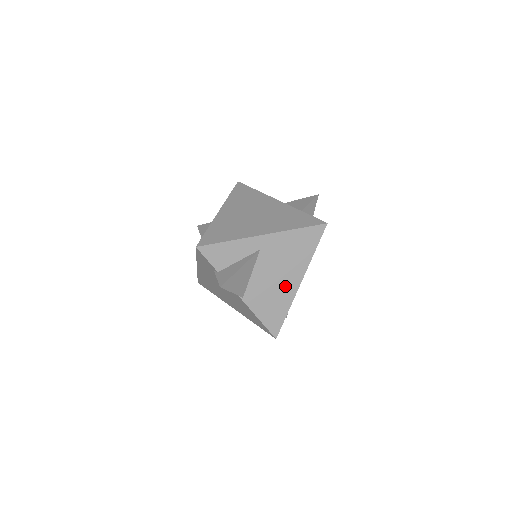
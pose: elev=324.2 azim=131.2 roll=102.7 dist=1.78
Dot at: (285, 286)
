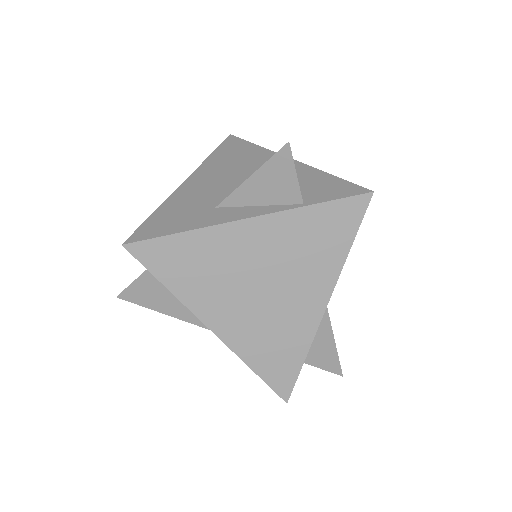
Dot at: occluded
